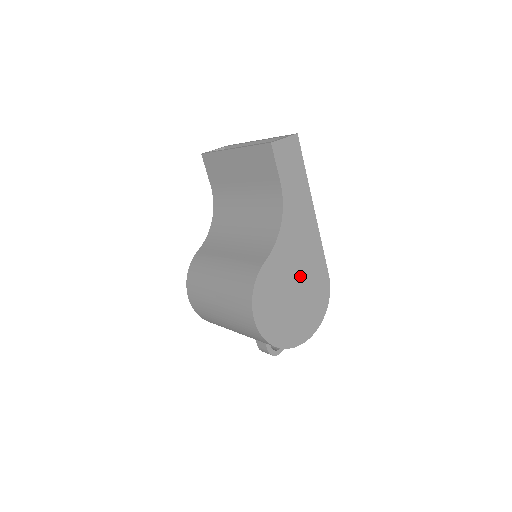
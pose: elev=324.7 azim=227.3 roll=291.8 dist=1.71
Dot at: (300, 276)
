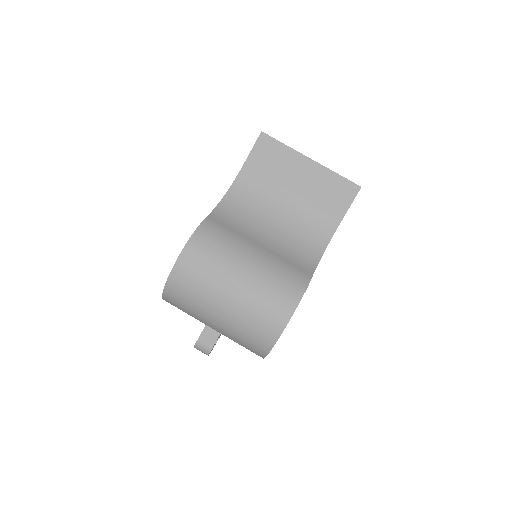
Dot at: occluded
